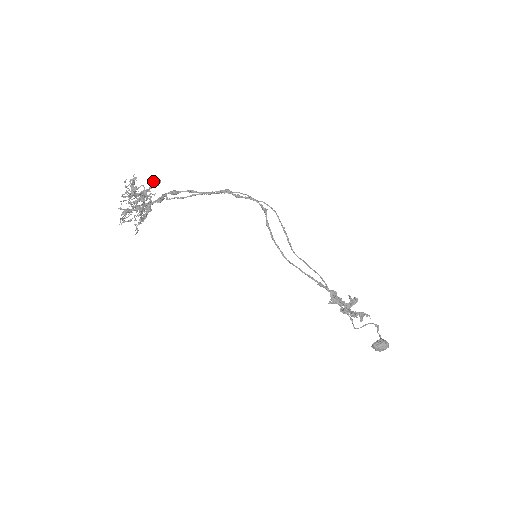
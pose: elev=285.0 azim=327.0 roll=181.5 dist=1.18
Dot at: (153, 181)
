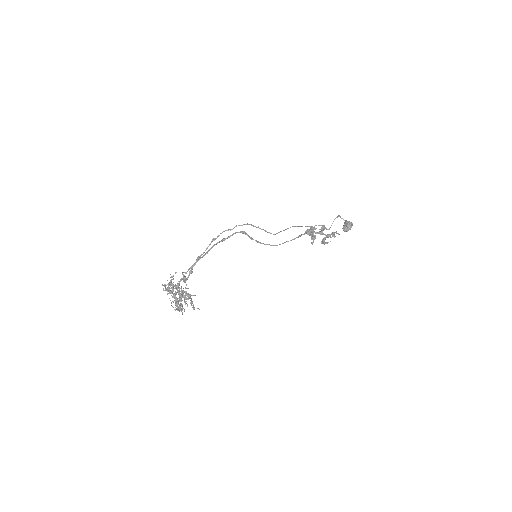
Dot at: (173, 276)
